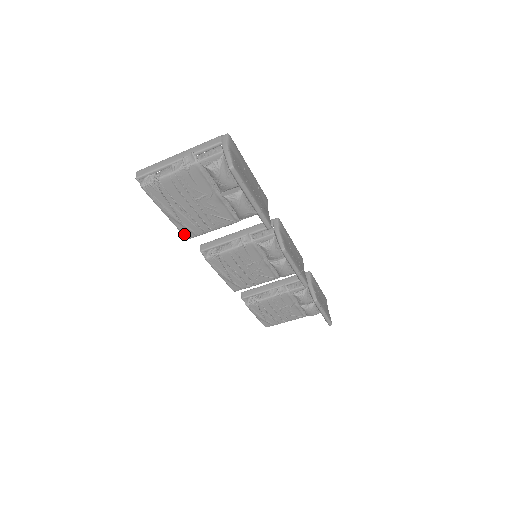
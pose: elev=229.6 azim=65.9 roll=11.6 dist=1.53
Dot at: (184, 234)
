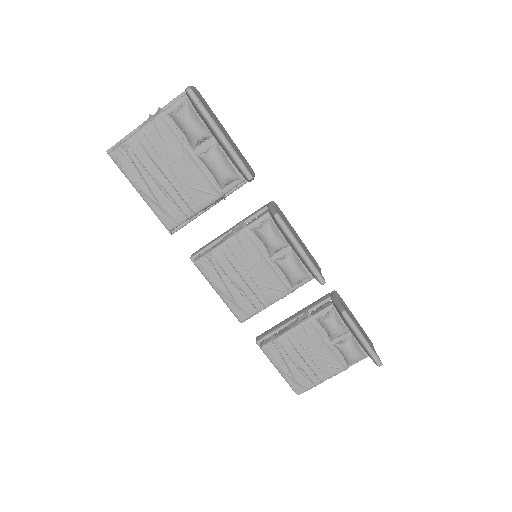
Dot at: (164, 222)
